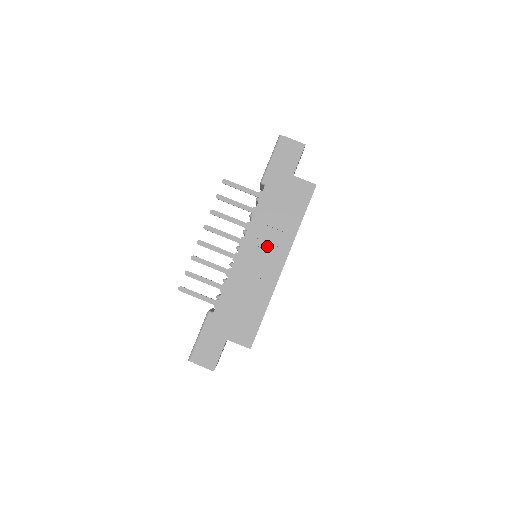
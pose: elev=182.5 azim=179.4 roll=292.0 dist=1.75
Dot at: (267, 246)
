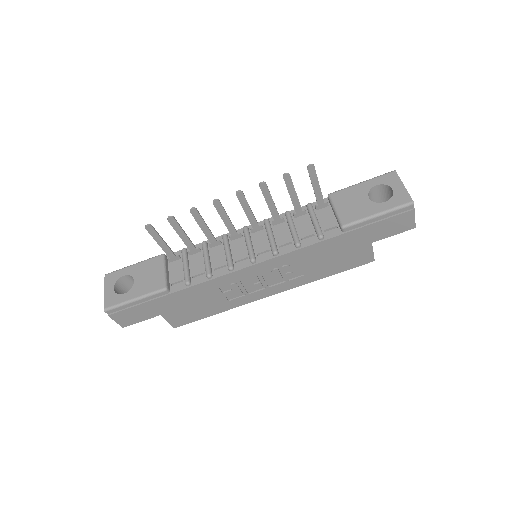
Dot at: (279, 276)
